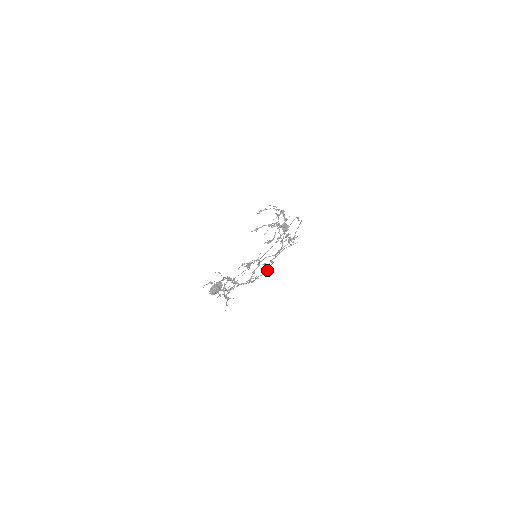
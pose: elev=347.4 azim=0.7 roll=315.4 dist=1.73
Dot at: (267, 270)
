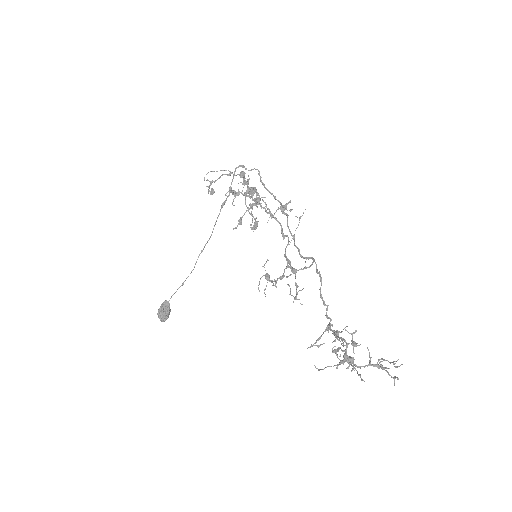
Dot at: (320, 275)
